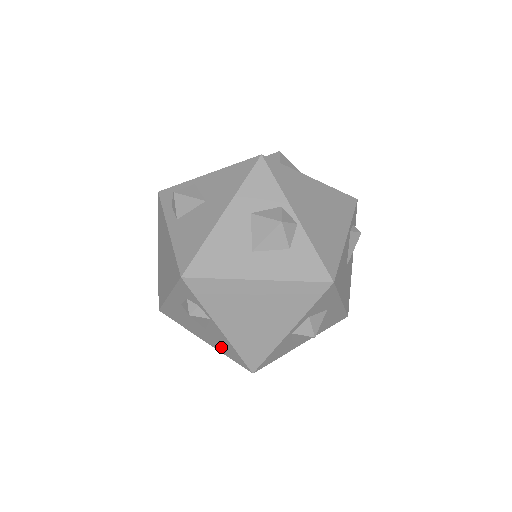
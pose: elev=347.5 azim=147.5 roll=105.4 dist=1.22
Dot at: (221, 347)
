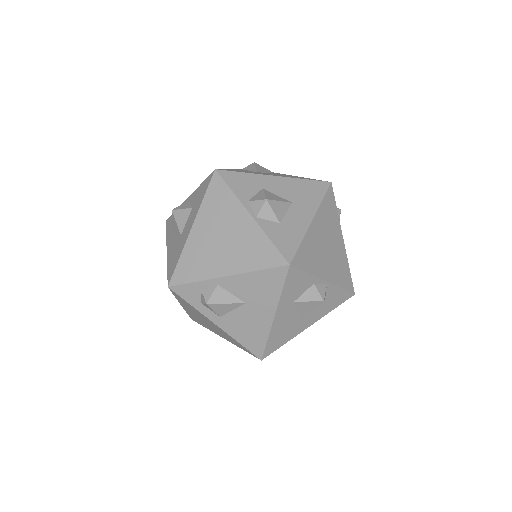
Dot at: occluded
